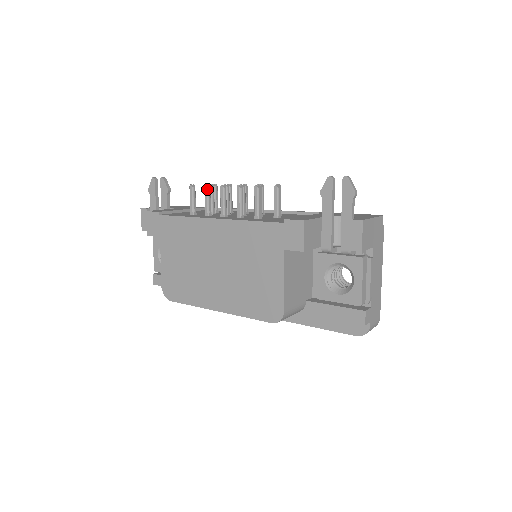
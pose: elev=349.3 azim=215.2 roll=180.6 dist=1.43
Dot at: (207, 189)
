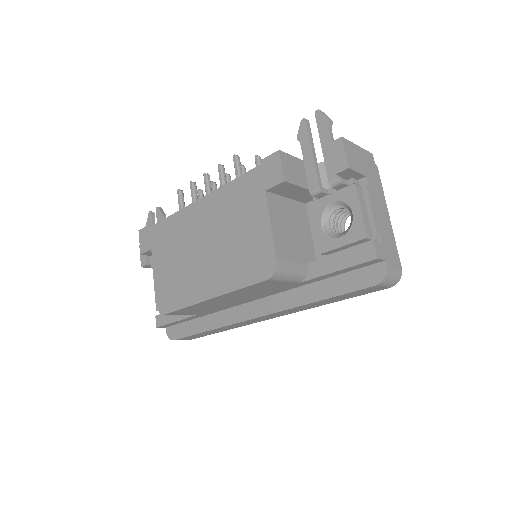
Dot at: (192, 184)
